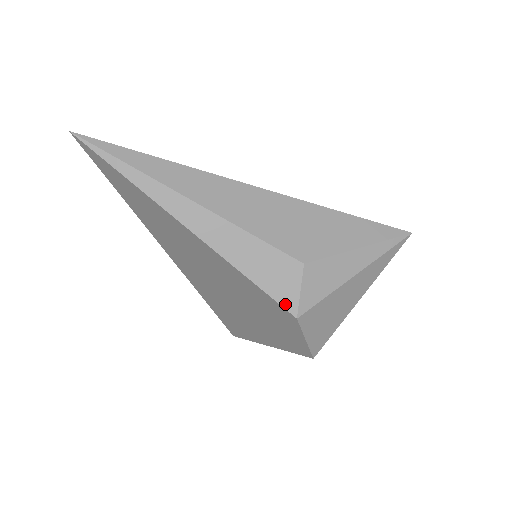
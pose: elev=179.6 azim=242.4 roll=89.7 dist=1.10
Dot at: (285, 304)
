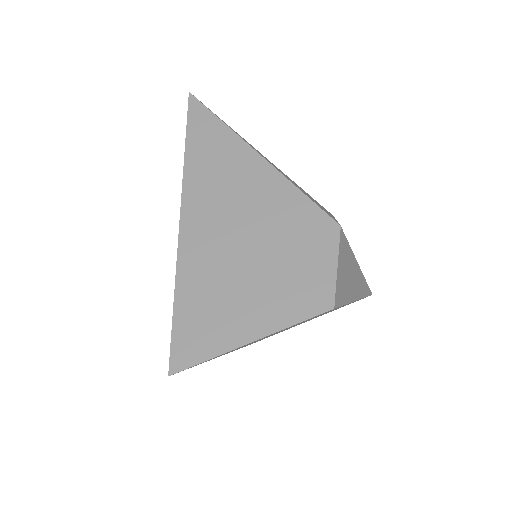
Dot at: (330, 216)
